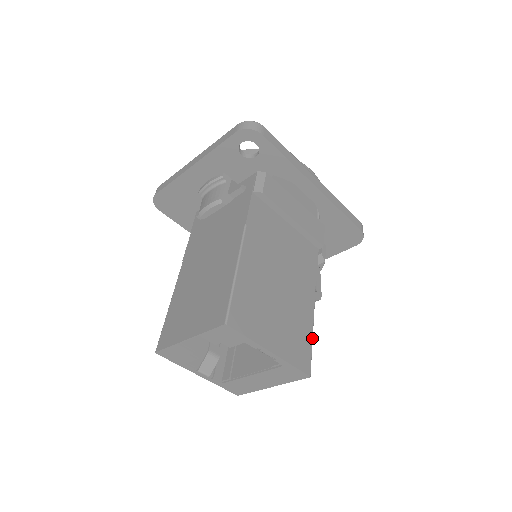
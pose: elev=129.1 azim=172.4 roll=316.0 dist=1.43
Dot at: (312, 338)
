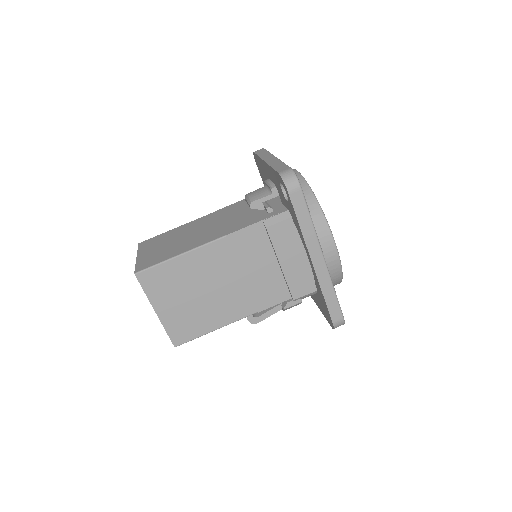
Dot at: (205, 334)
